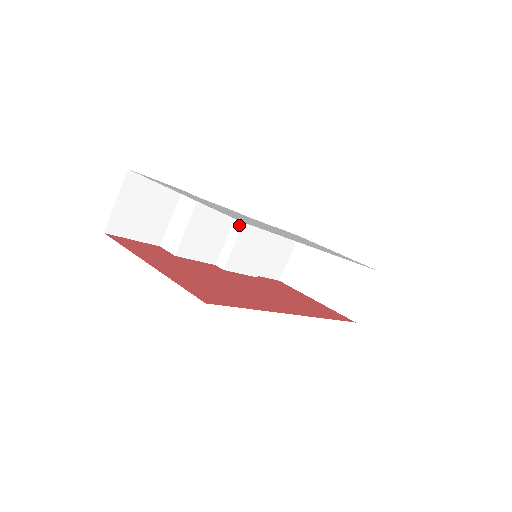
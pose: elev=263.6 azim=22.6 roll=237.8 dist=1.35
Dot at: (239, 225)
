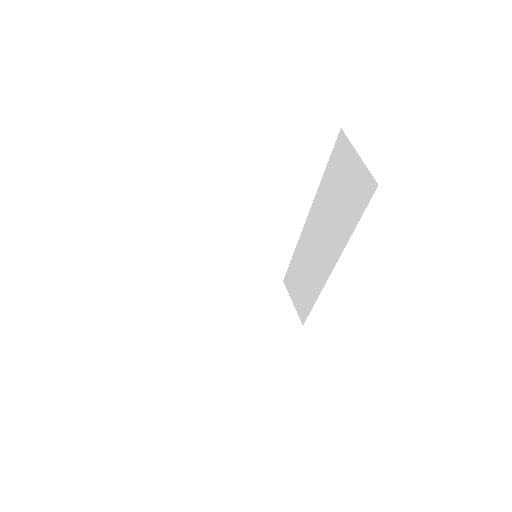
Dot at: occluded
